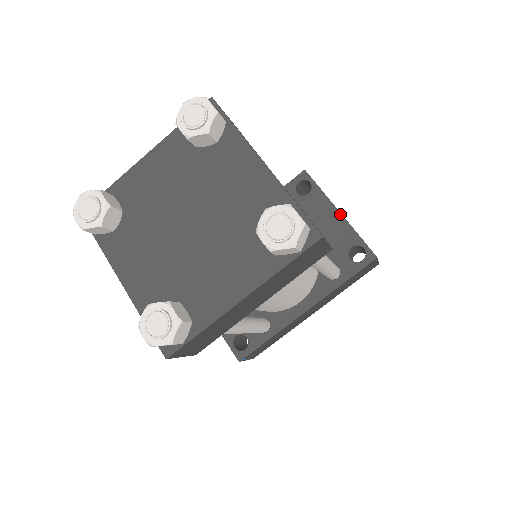
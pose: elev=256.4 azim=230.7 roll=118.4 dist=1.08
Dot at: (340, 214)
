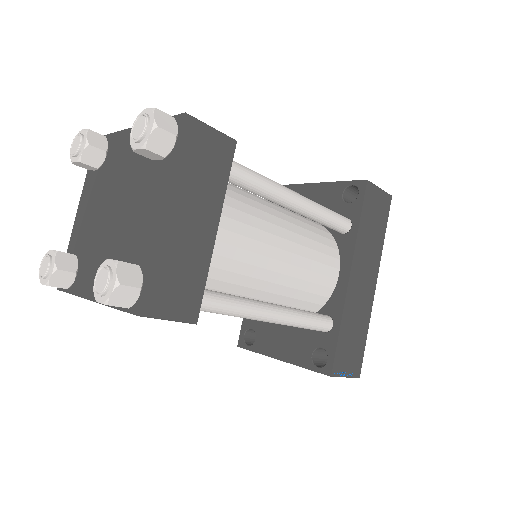
Dot at: (316, 184)
